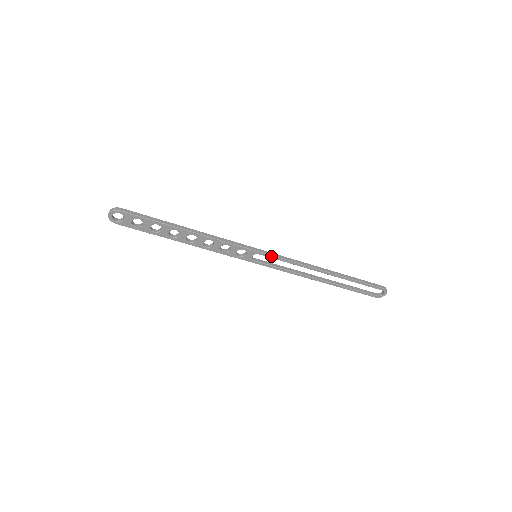
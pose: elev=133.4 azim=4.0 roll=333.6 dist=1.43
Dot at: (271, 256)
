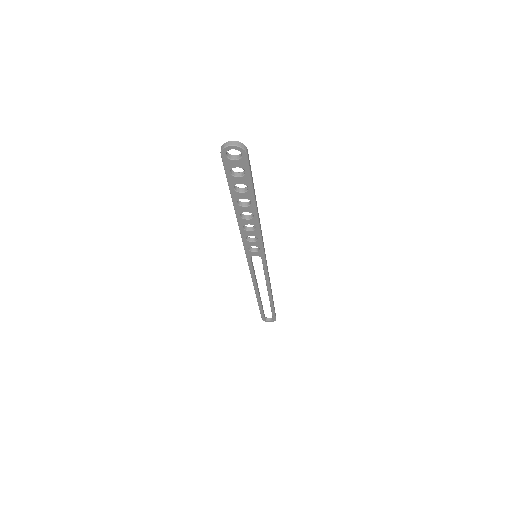
Dot at: (265, 264)
